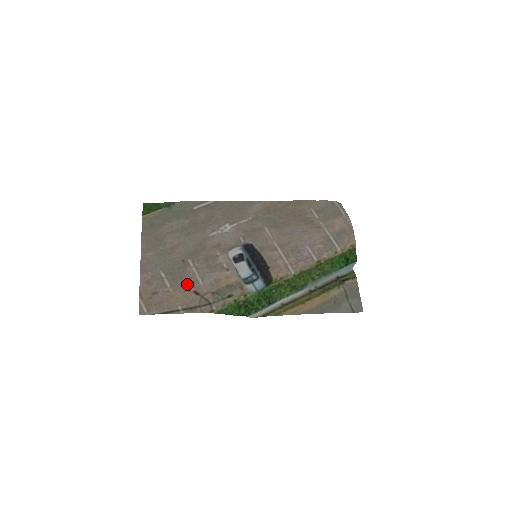
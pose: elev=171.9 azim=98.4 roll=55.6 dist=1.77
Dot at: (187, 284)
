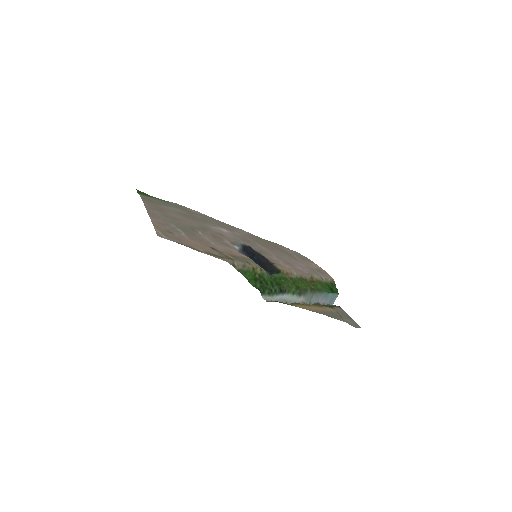
Dot at: (201, 241)
